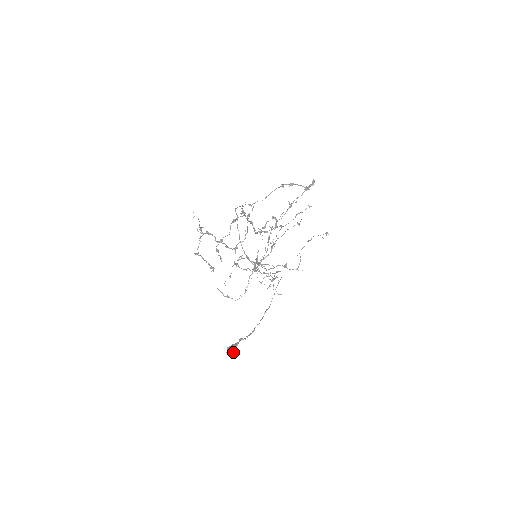
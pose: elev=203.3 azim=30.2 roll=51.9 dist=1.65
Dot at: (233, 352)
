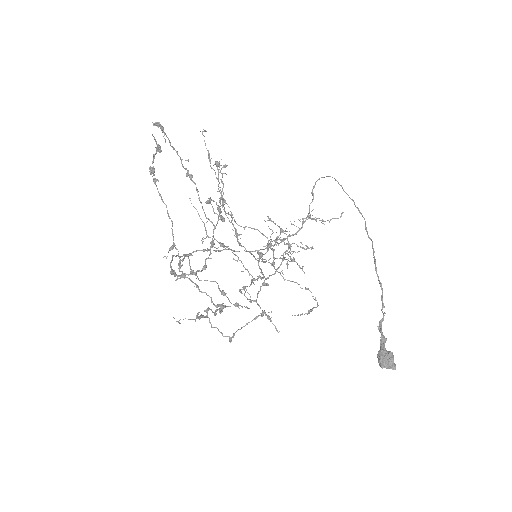
Dot at: (389, 362)
